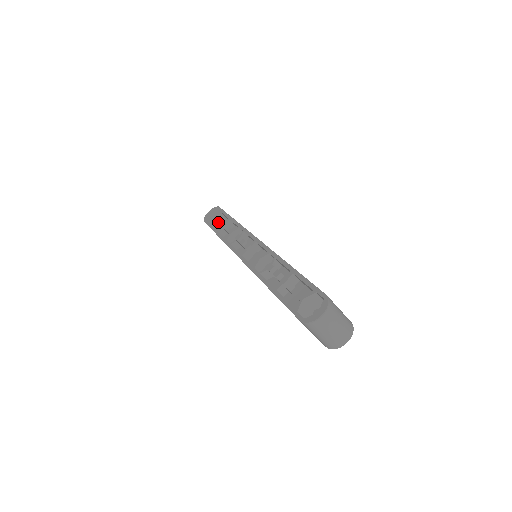
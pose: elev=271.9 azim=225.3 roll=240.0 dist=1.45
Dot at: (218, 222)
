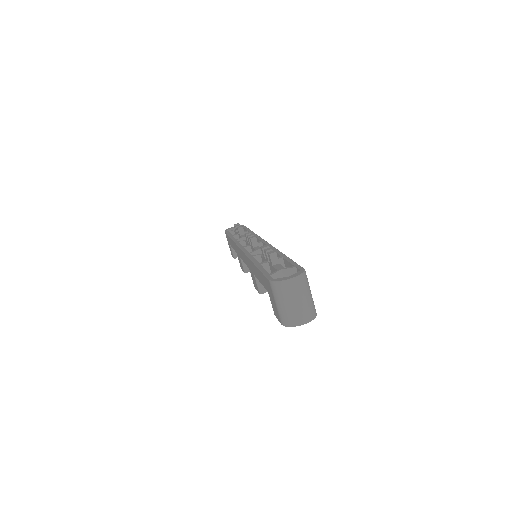
Dot at: occluded
